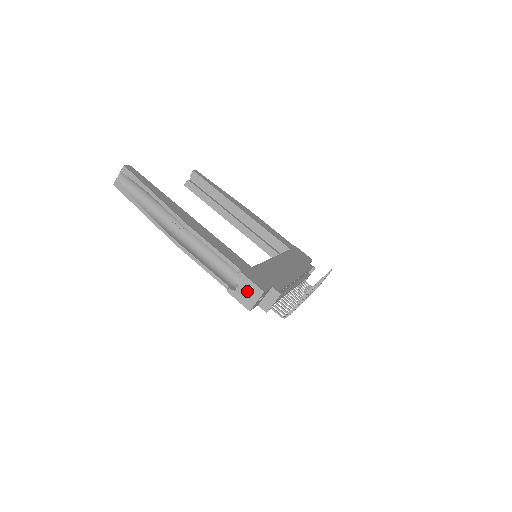
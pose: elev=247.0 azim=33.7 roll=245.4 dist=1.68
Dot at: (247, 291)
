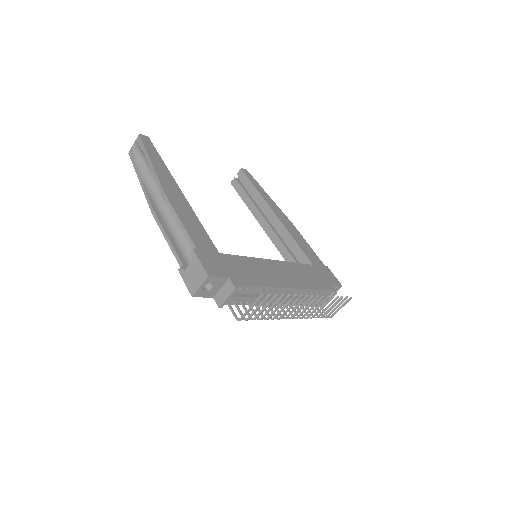
Dot at: (194, 272)
